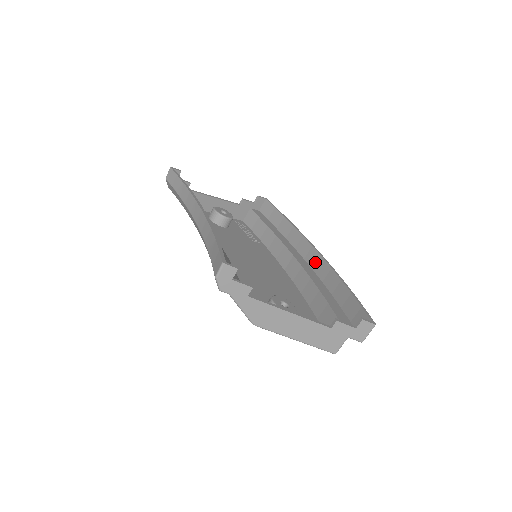
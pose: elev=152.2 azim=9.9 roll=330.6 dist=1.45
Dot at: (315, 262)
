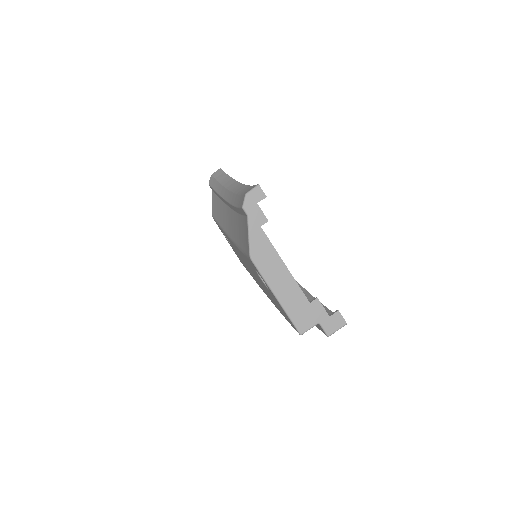
Dot at: occluded
